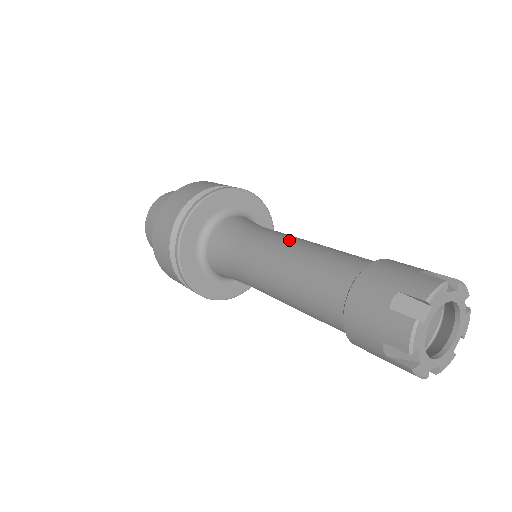
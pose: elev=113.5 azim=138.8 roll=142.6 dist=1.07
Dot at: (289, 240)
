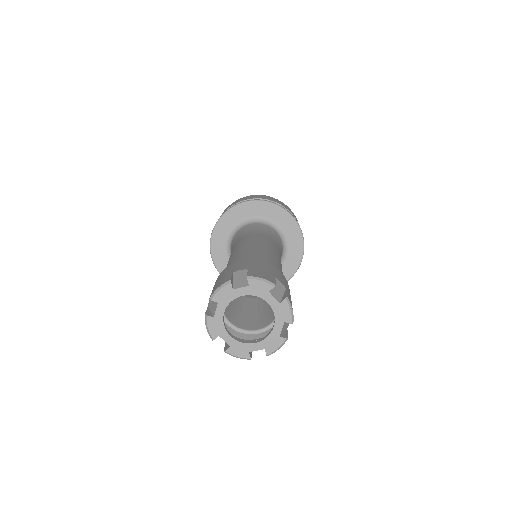
Dot at: (268, 245)
